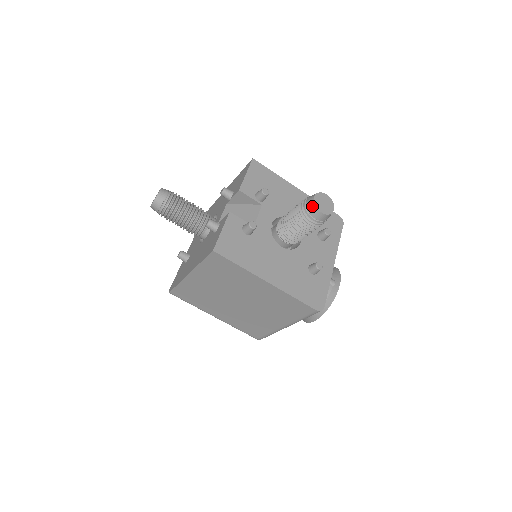
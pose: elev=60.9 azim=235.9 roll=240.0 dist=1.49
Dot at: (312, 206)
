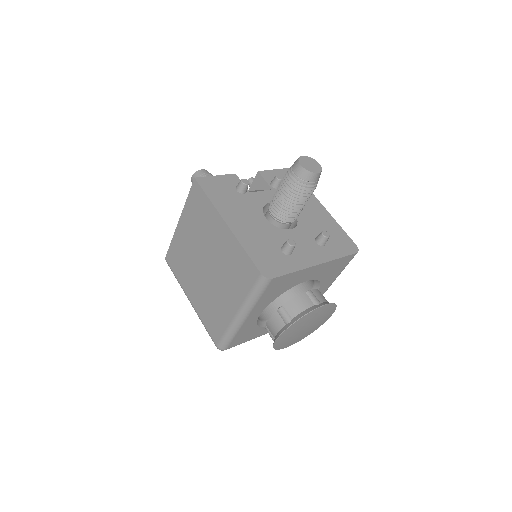
Dot at: (296, 161)
